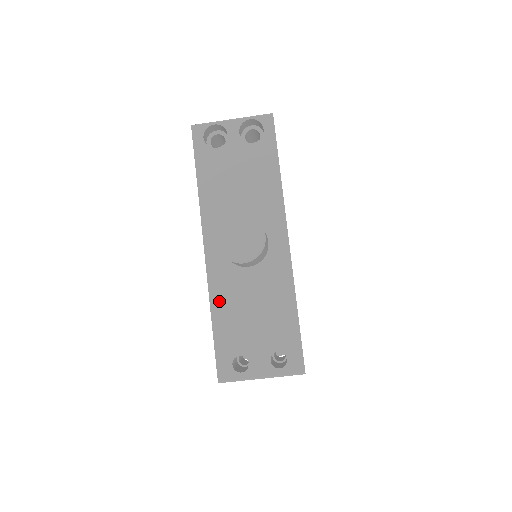
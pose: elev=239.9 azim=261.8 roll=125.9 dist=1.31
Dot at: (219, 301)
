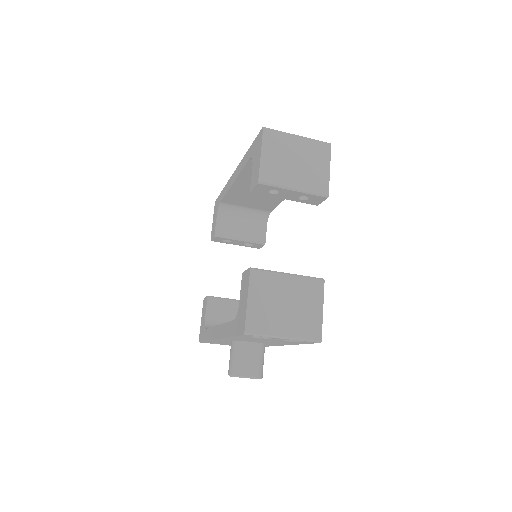
Dot at: (215, 341)
